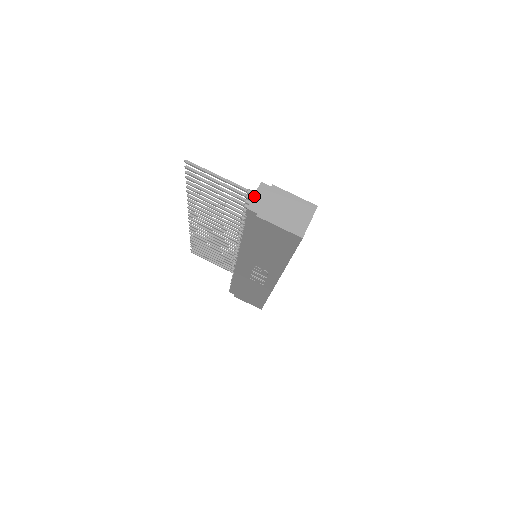
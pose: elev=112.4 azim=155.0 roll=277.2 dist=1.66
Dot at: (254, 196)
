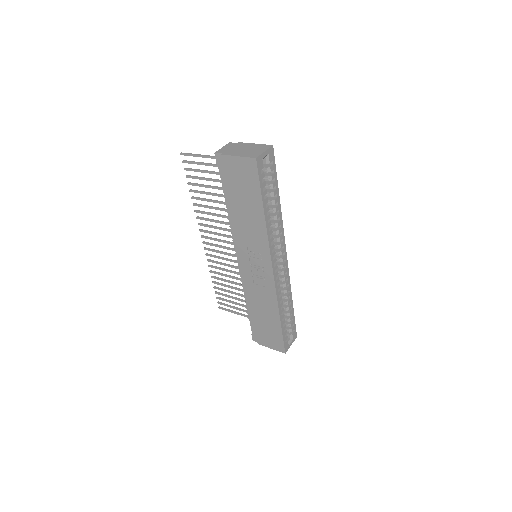
Dot at: (222, 148)
